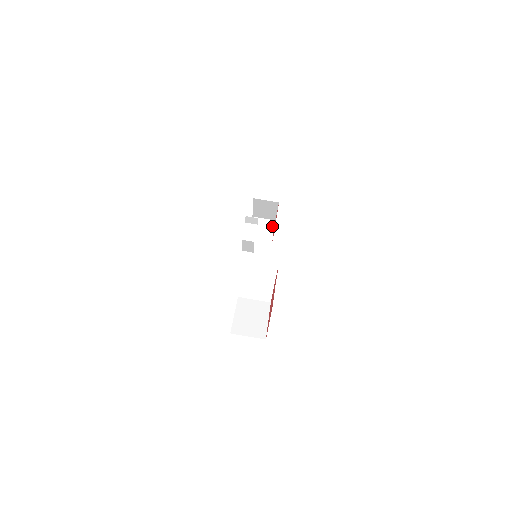
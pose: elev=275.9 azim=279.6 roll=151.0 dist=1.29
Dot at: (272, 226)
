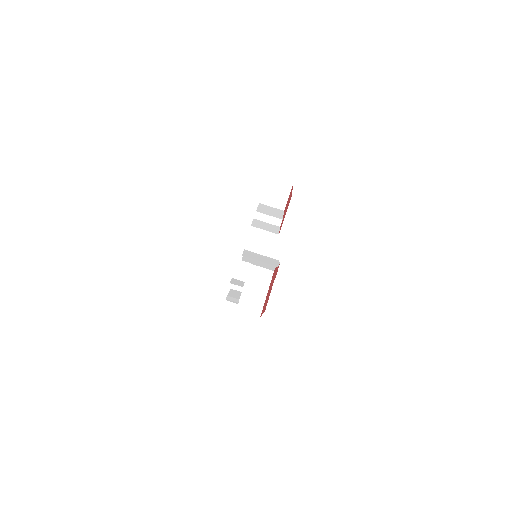
Dot at: (288, 190)
